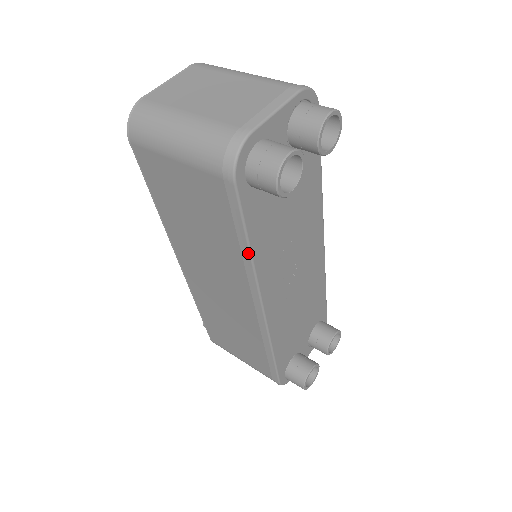
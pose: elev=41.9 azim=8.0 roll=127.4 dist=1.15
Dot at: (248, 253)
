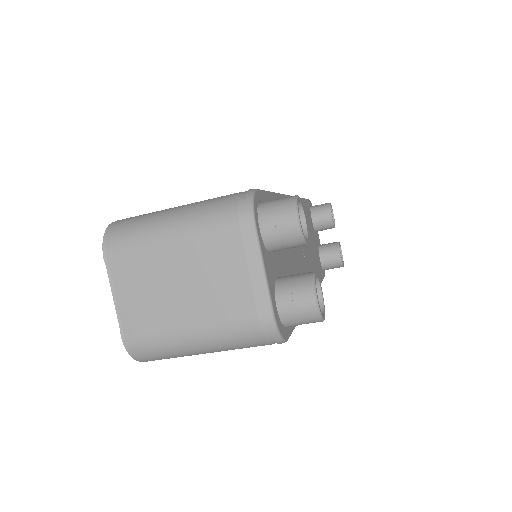
Dot at: occluded
